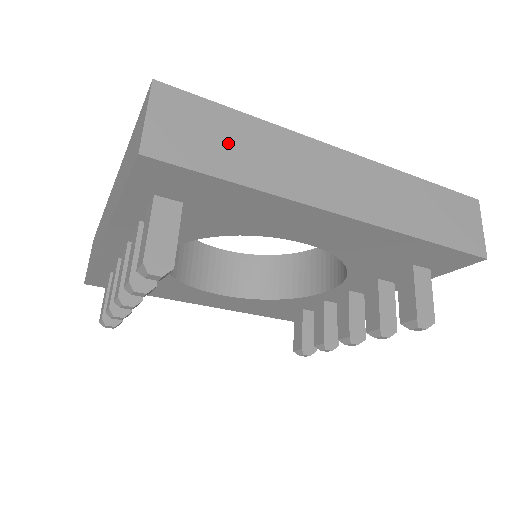
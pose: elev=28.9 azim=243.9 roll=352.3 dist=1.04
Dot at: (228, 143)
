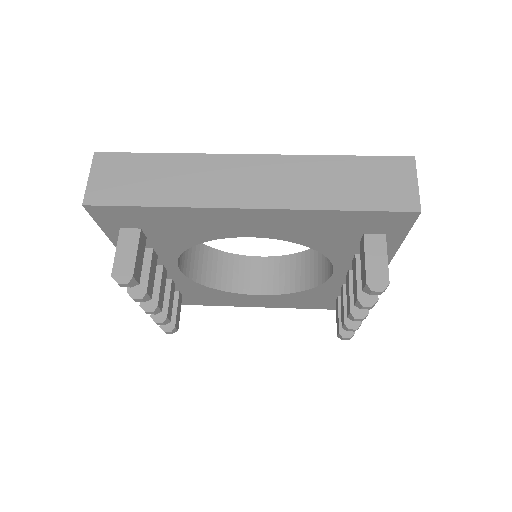
Dot at: (147, 179)
